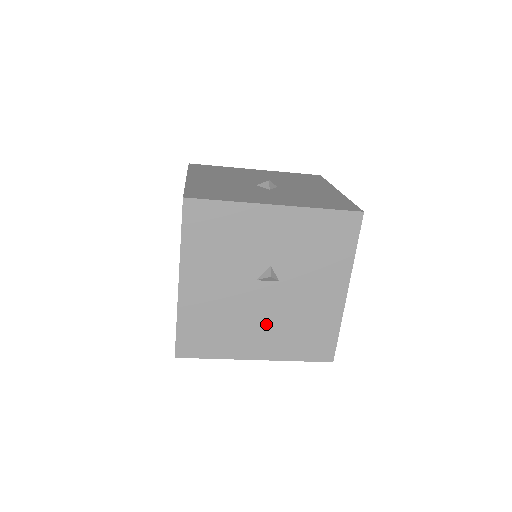
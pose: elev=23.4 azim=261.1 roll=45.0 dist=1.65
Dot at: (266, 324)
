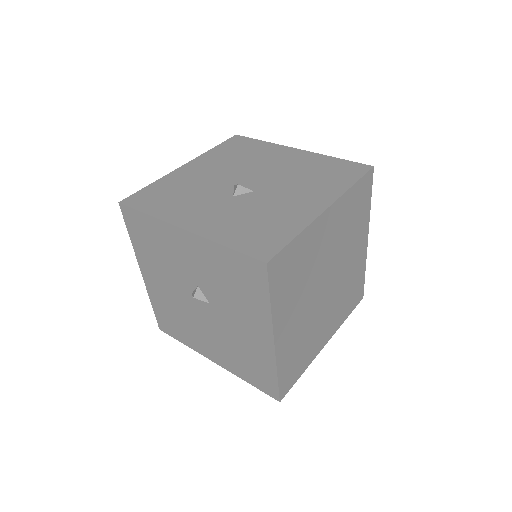
Dot at: (212, 336)
